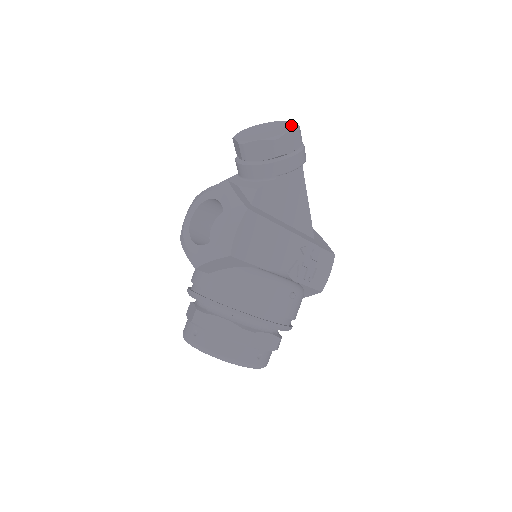
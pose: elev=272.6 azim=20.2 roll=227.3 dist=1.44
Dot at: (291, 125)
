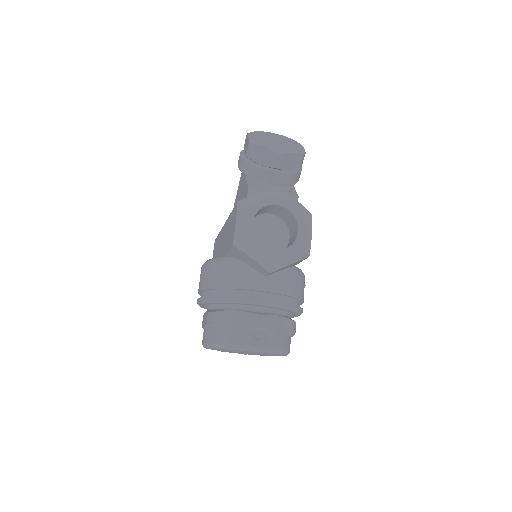
Dot at: (292, 140)
